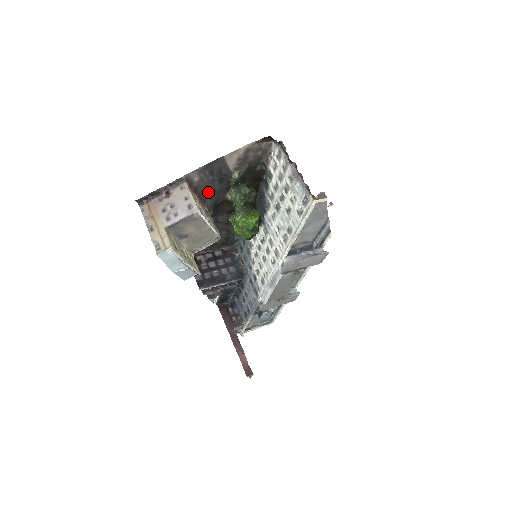
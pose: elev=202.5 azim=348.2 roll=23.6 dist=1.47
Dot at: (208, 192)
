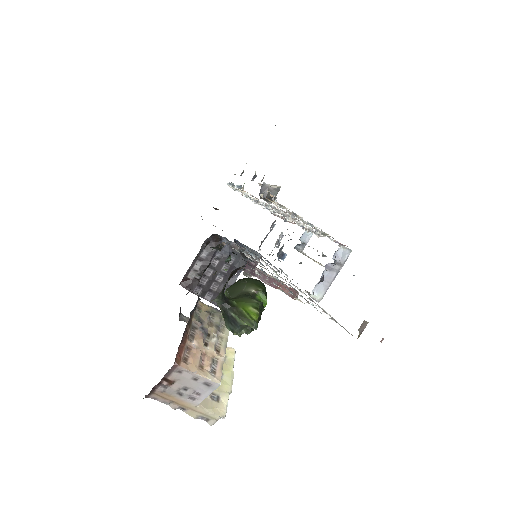
Dot at: occluded
